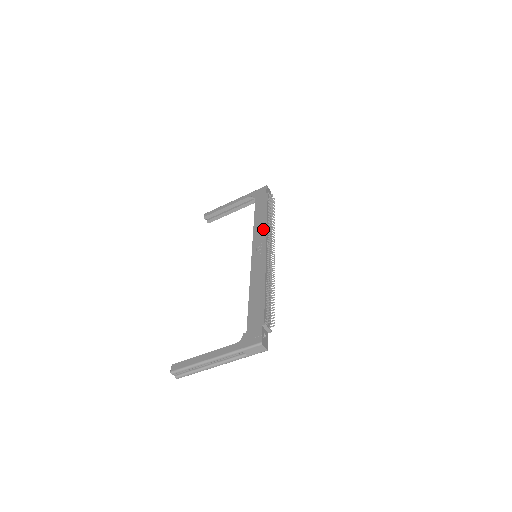
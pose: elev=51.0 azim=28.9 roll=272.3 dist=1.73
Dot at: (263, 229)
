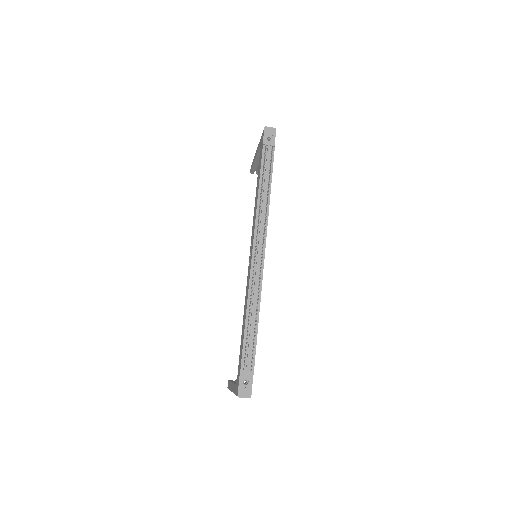
Dot at: (254, 218)
